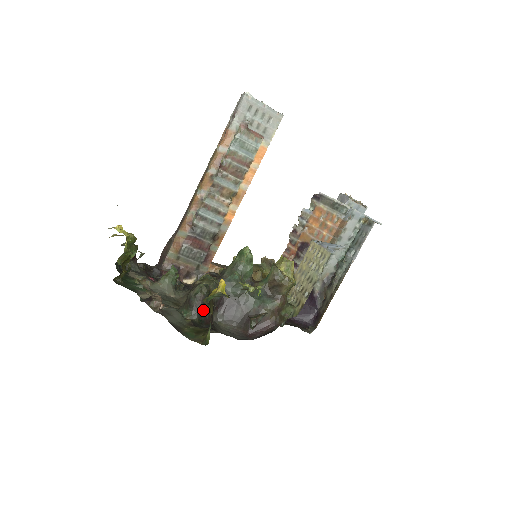
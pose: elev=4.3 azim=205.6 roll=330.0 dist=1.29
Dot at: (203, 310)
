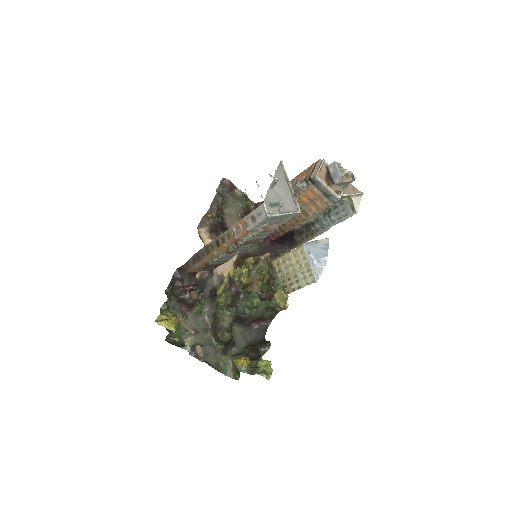
Dot at: occluded
